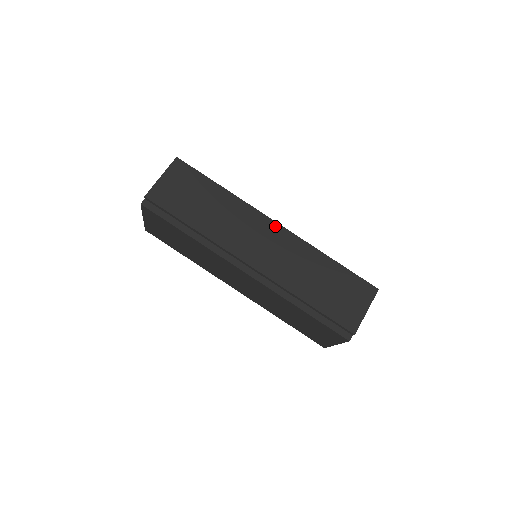
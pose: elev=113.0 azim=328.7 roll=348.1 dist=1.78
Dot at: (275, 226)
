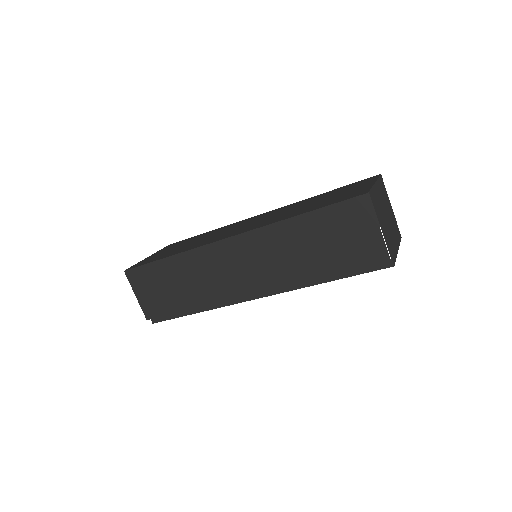
Dot at: (230, 242)
